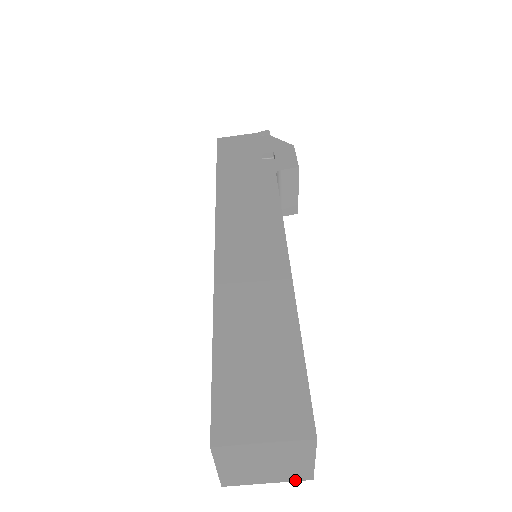
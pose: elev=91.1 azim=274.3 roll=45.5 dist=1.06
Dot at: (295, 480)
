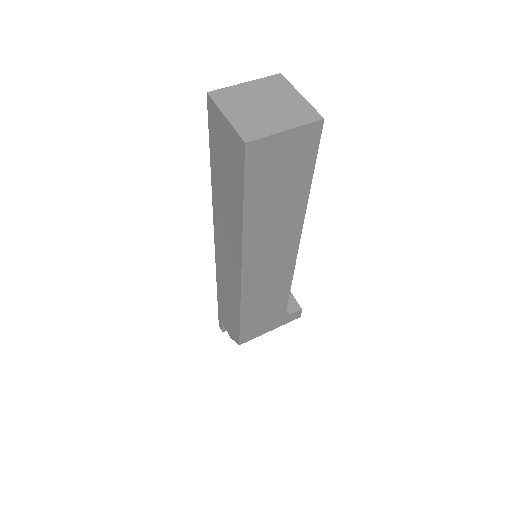
Dot at: (308, 122)
